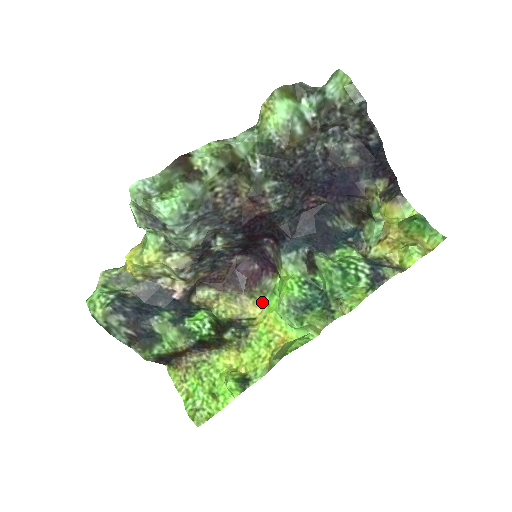
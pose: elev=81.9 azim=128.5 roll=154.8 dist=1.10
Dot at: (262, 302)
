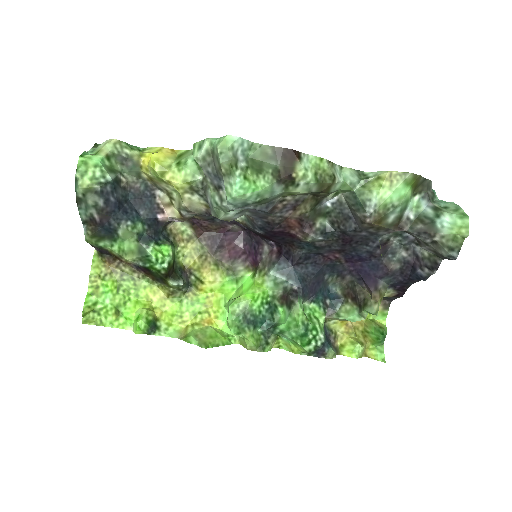
Dot at: (220, 276)
